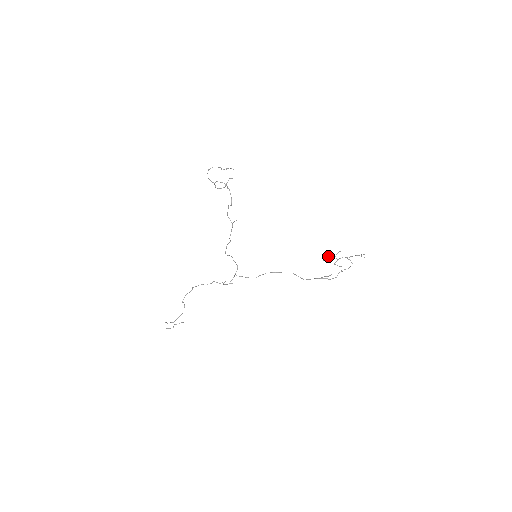
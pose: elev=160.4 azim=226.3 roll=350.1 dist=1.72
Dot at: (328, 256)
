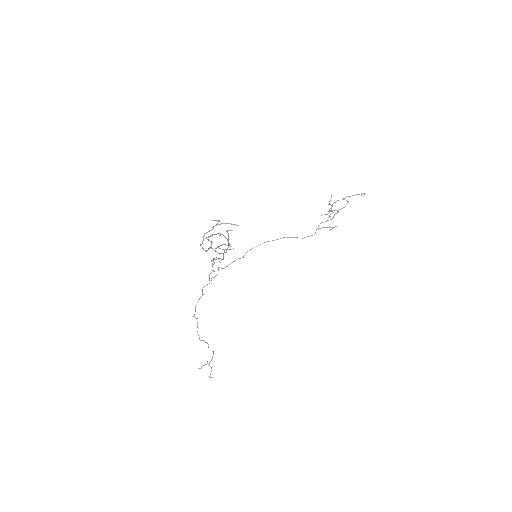
Dot at: (330, 214)
